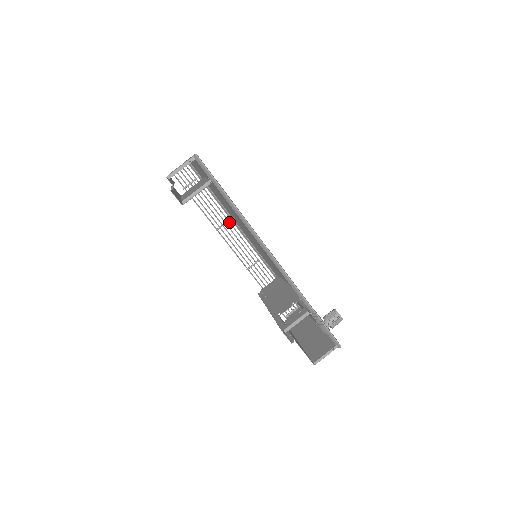
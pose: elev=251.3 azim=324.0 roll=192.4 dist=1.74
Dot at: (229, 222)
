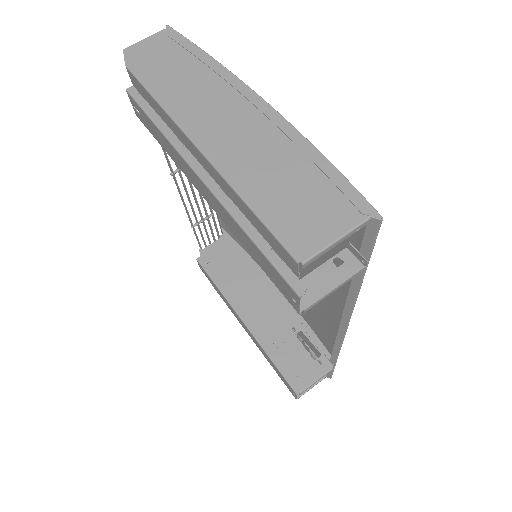
Dot at: occluded
